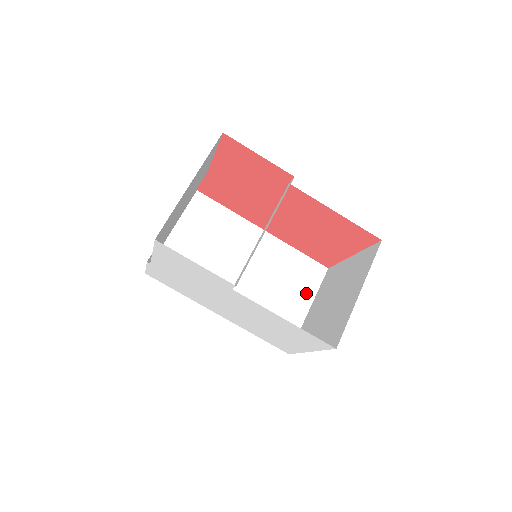
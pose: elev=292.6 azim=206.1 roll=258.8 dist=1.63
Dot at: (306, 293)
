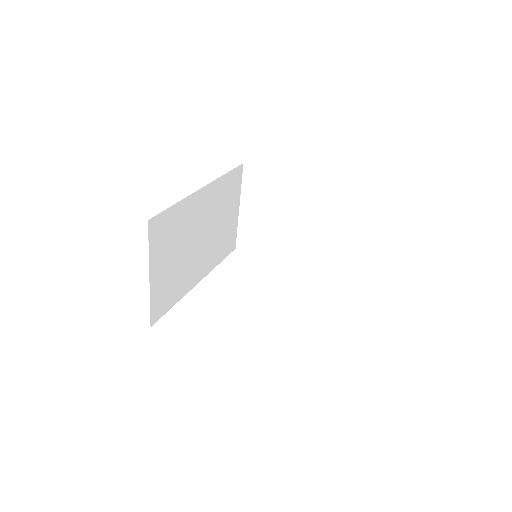
Dot at: (236, 200)
